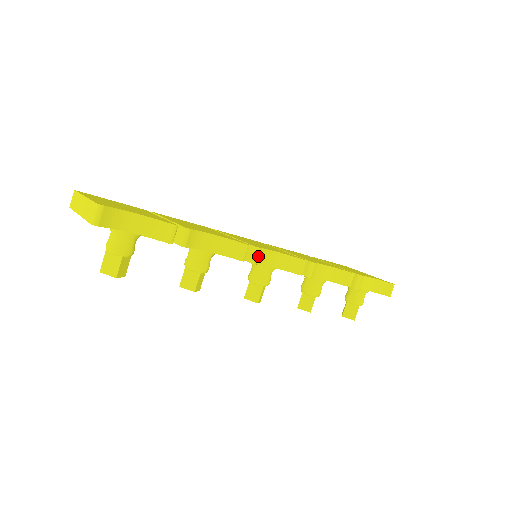
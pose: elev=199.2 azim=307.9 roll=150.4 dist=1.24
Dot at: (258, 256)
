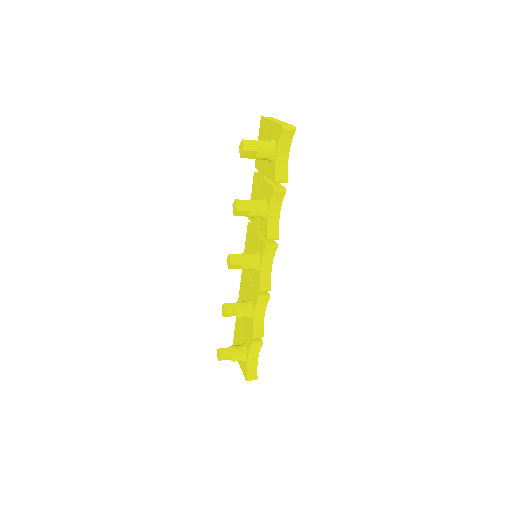
Dot at: (271, 250)
